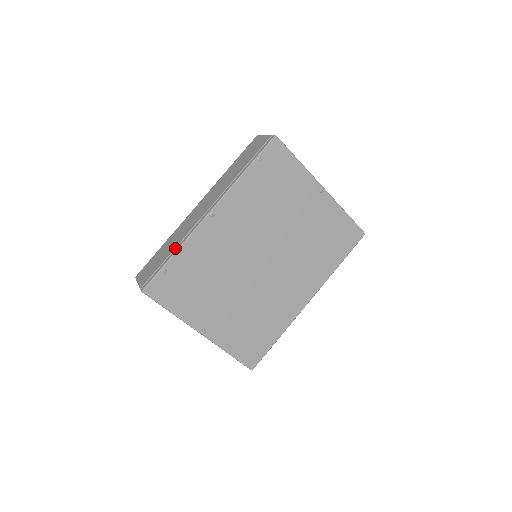
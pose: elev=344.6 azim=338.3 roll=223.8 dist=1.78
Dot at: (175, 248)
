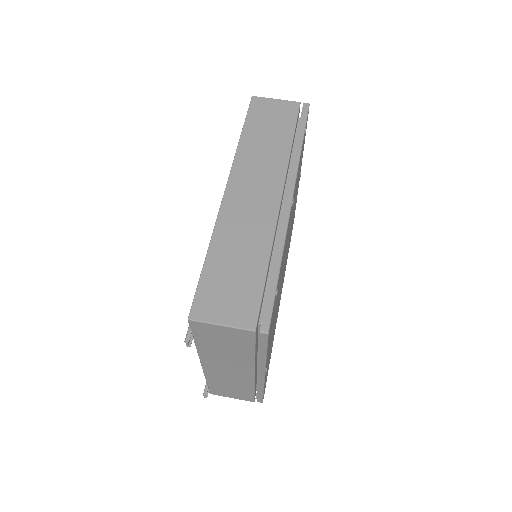
Dot at: (270, 255)
